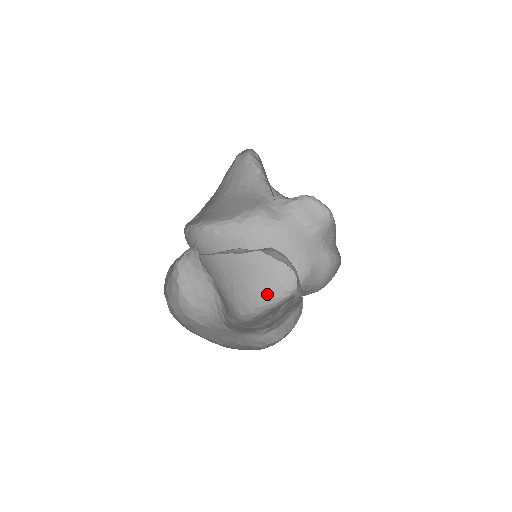
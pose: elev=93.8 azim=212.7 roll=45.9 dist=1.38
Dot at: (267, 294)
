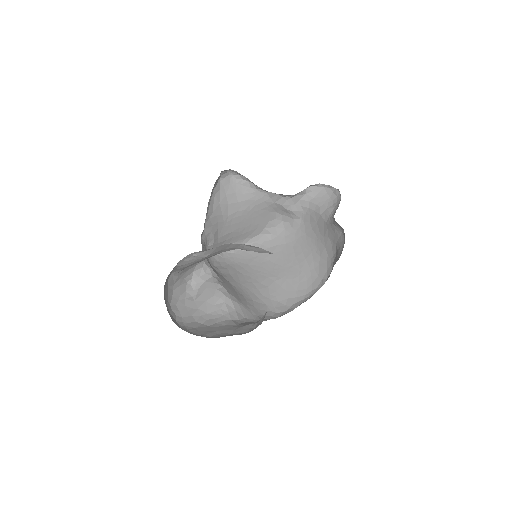
Dot at: (306, 288)
